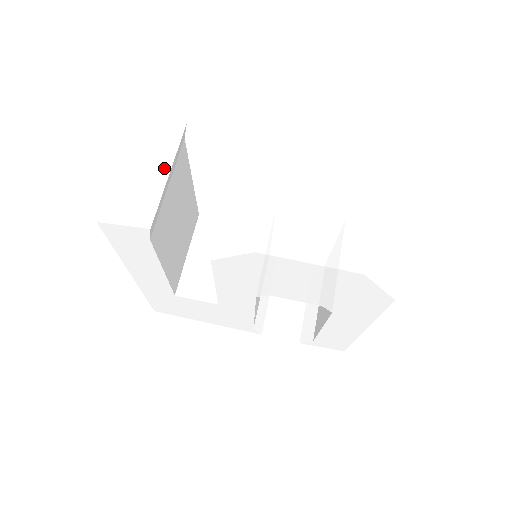
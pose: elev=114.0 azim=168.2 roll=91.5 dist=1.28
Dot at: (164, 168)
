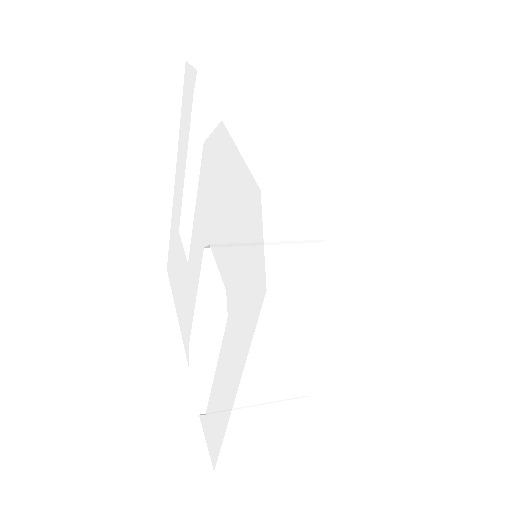
Dot at: (262, 75)
